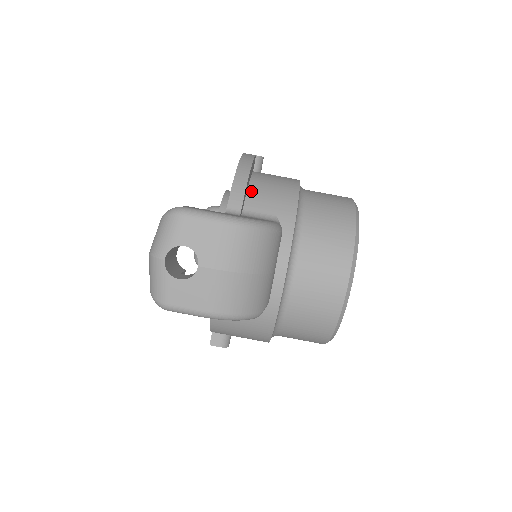
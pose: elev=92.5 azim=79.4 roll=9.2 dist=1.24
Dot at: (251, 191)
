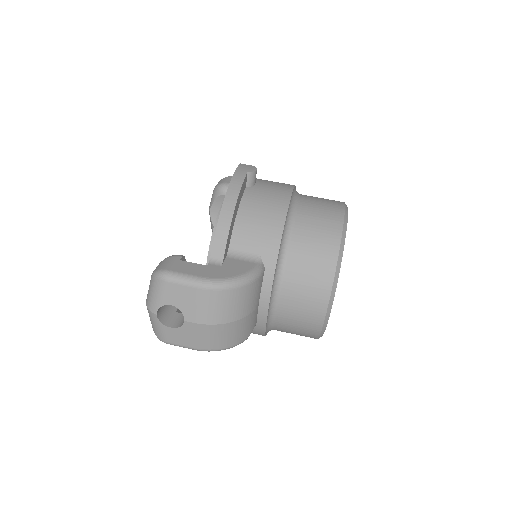
Dot at: (237, 225)
